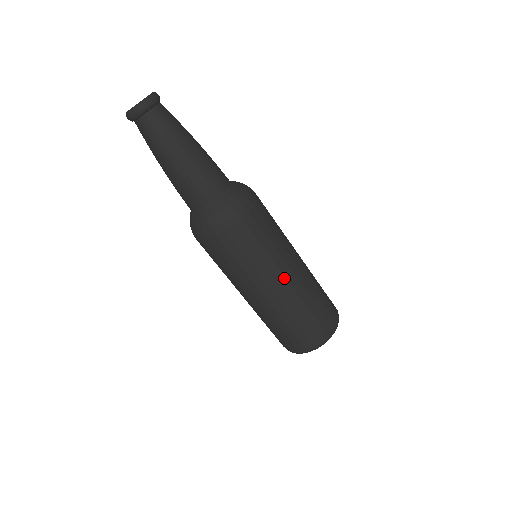
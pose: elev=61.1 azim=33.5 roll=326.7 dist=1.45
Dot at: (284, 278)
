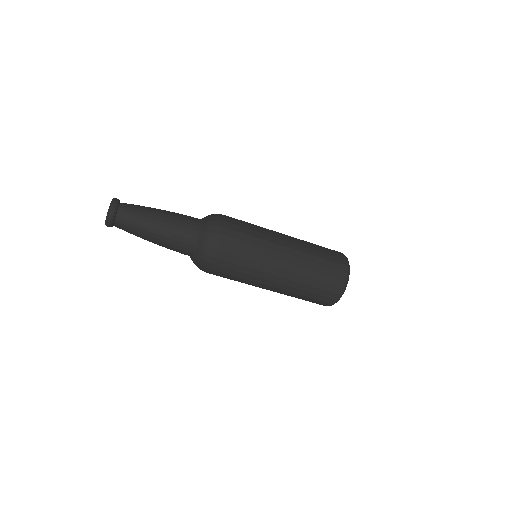
Dot at: (278, 270)
